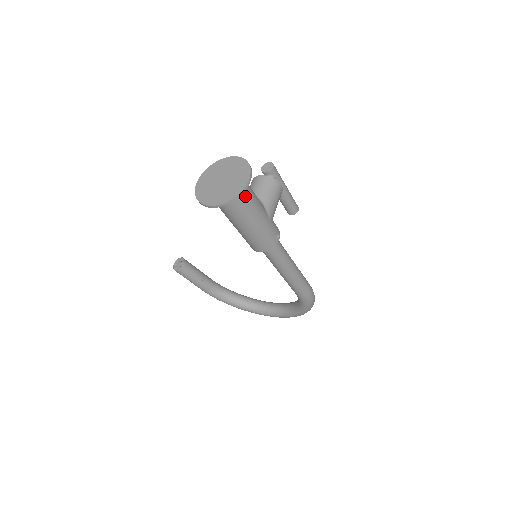
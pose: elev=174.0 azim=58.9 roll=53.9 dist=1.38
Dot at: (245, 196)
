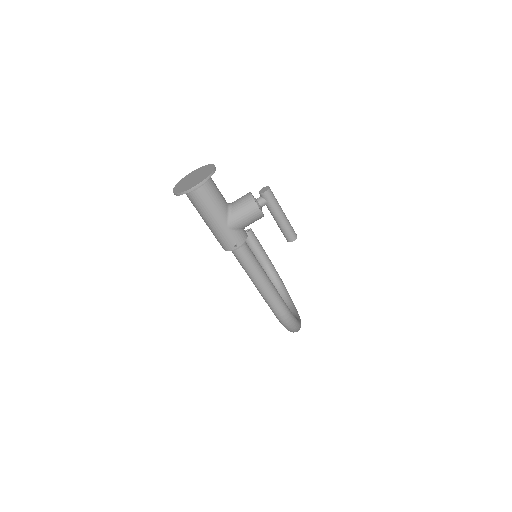
Dot at: (200, 198)
